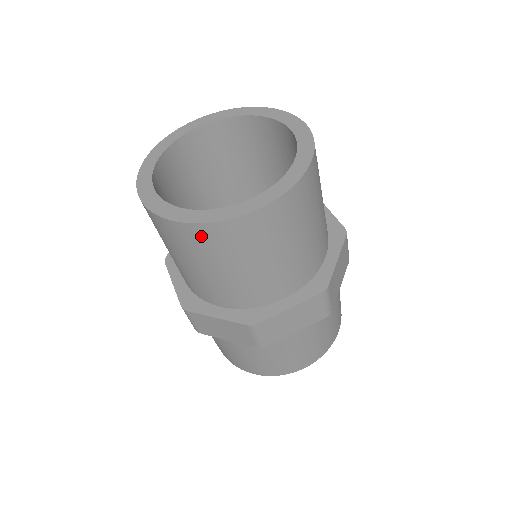
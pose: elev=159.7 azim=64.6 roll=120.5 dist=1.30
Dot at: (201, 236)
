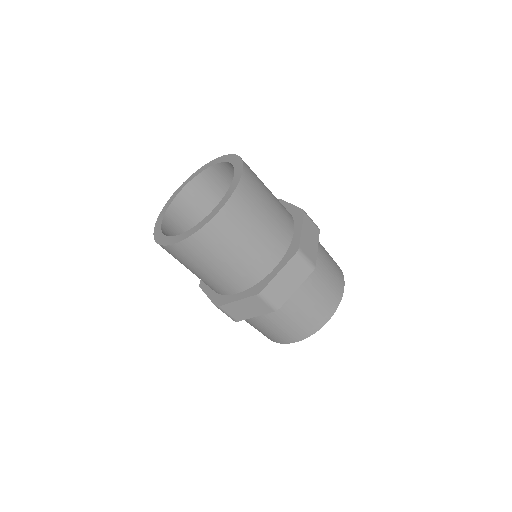
Dot at: (167, 251)
